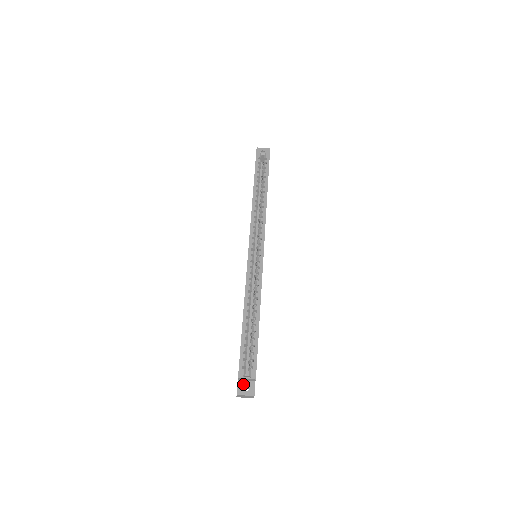
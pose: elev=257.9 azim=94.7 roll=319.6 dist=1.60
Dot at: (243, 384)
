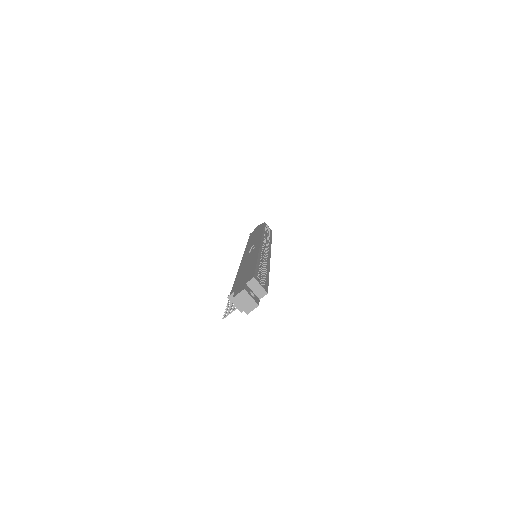
Dot at: (250, 290)
